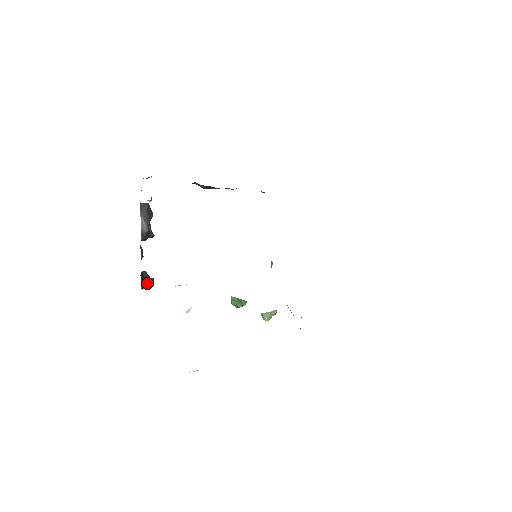
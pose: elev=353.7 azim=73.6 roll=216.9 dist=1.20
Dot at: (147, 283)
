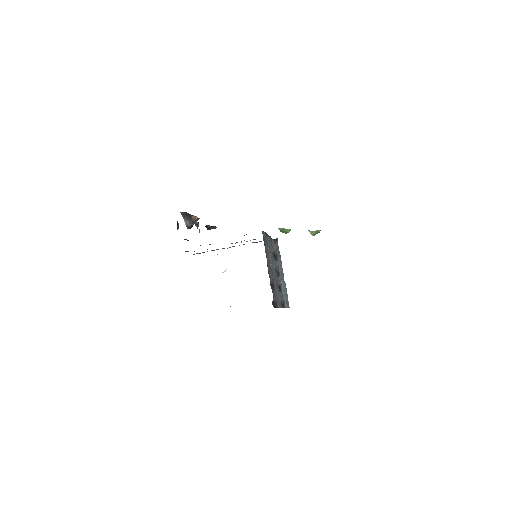
Dot at: (211, 228)
